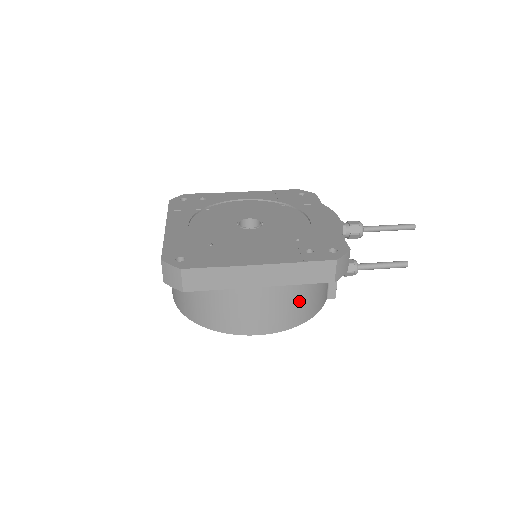
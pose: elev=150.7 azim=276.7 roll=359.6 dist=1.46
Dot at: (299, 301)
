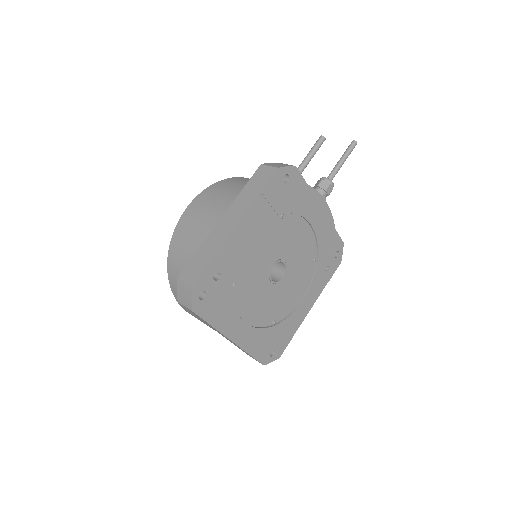
Dot at: occluded
